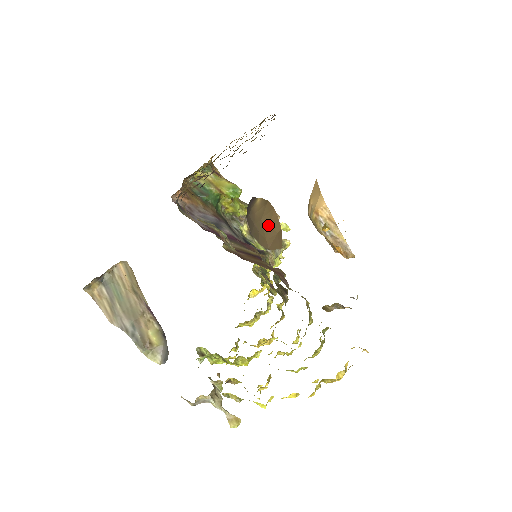
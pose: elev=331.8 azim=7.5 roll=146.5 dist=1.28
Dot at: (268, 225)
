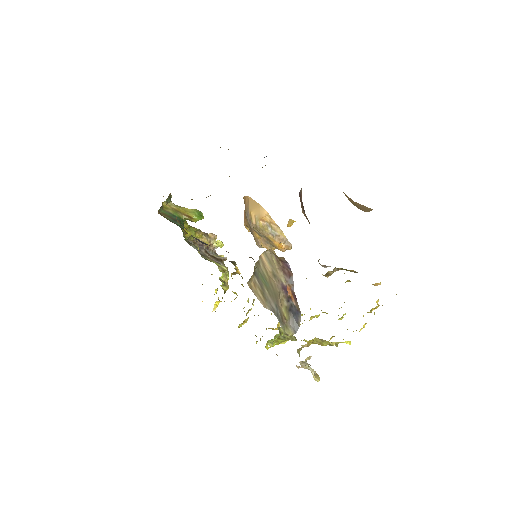
Dot at: (349, 200)
